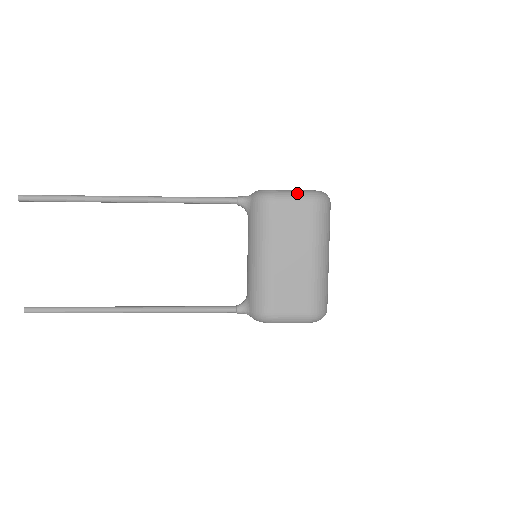
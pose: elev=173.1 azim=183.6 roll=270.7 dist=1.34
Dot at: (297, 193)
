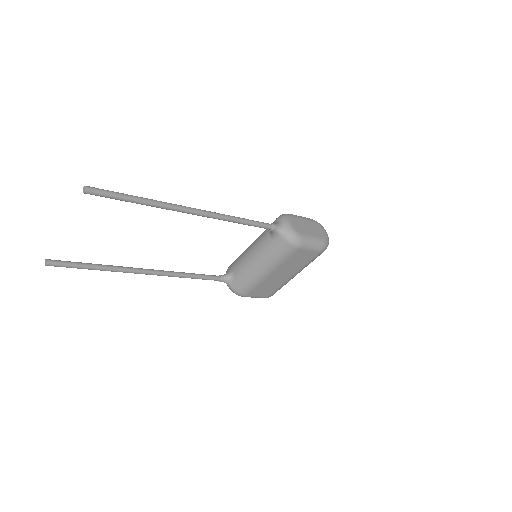
Dot at: (316, 244)
